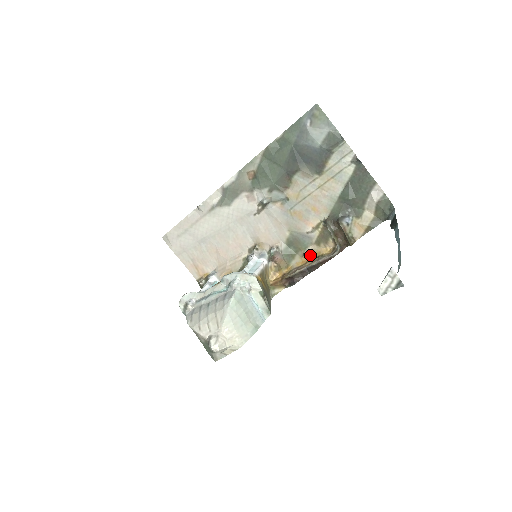
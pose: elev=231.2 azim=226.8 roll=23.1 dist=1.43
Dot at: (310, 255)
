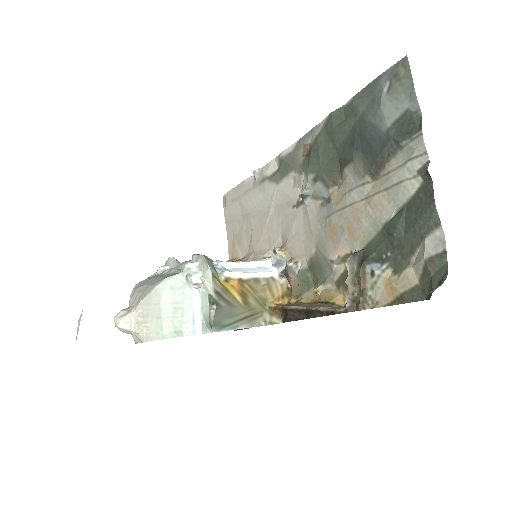
Dot at: (321, 295)
